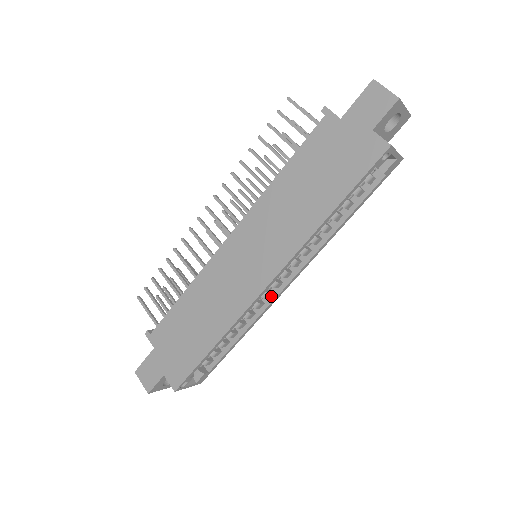
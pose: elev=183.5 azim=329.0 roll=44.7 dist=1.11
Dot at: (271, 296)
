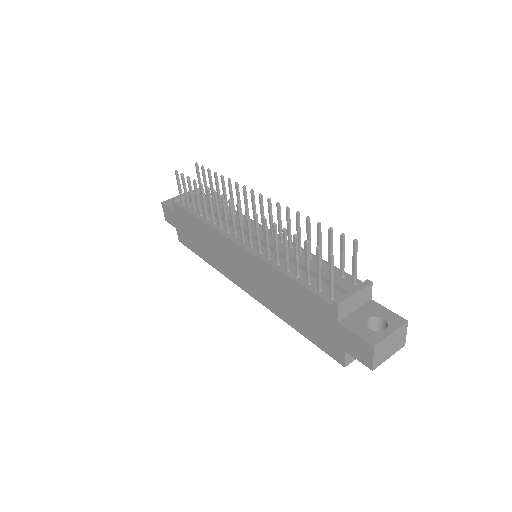
Dot at: occluded
